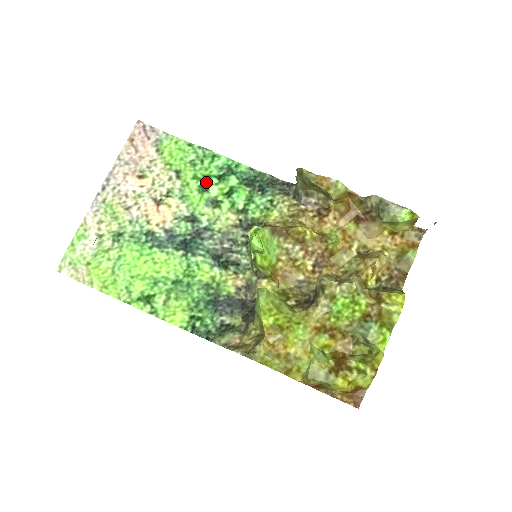
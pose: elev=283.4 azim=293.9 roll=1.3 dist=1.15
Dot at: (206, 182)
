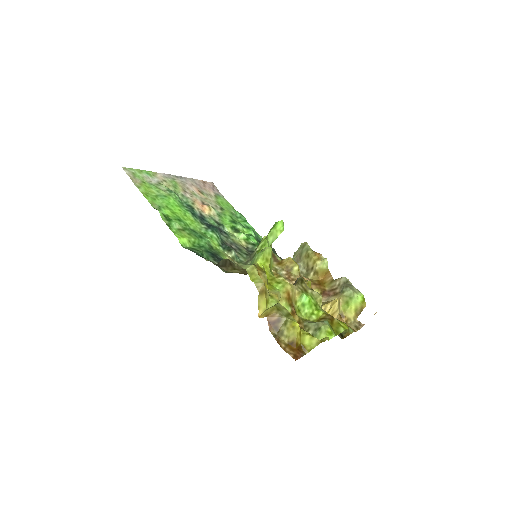
Dot at: (237, 222)
